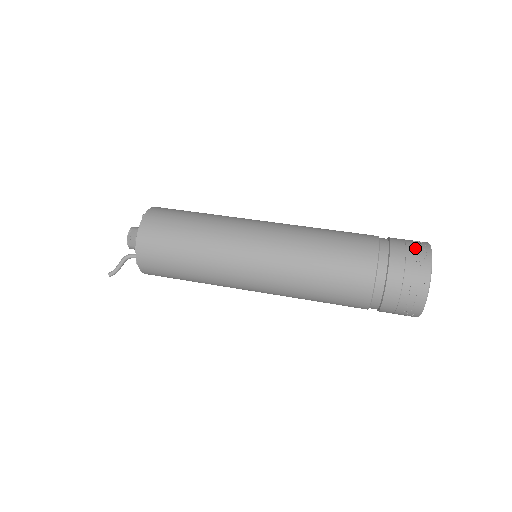
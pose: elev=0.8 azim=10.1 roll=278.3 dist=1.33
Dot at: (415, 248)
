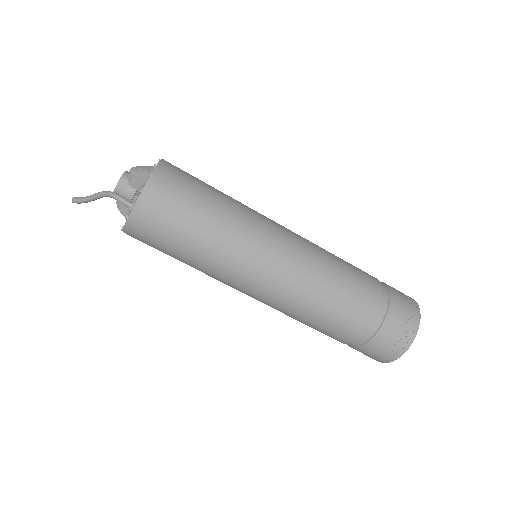
Dot at: occluded
